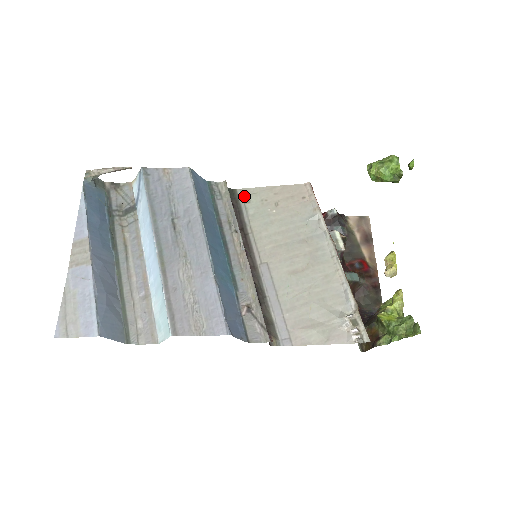
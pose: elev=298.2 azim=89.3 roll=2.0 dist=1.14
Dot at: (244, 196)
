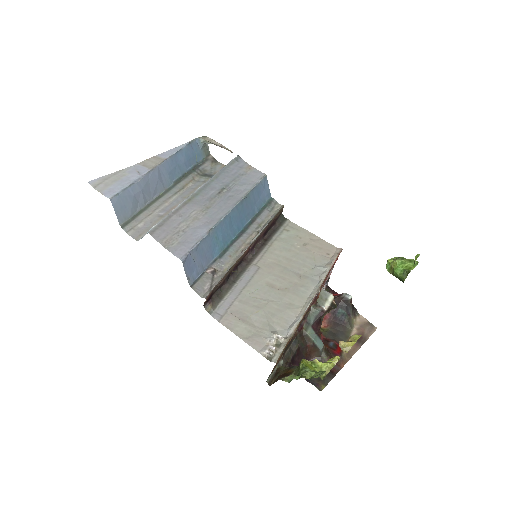
Dot at: (288, 226)
